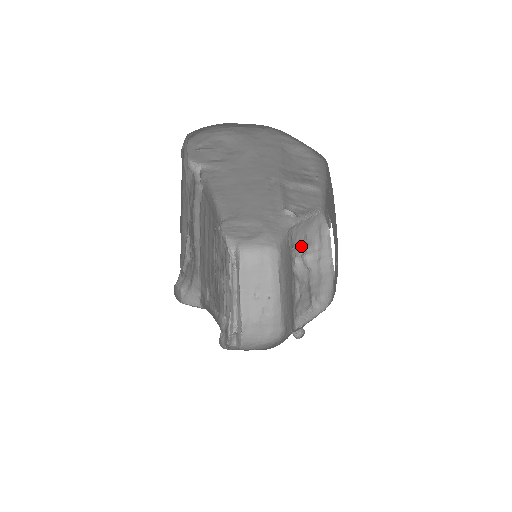
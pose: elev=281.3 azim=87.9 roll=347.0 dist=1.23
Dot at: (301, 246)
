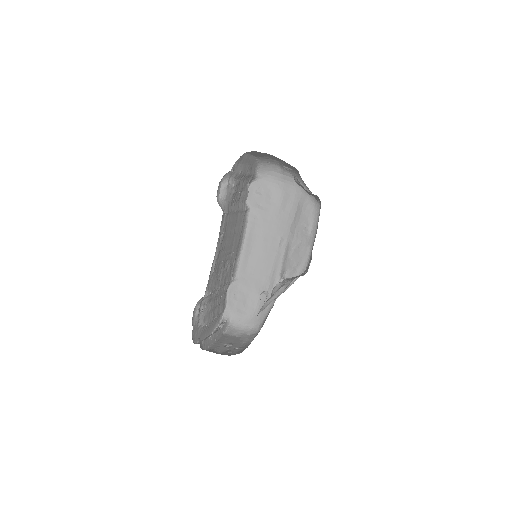
Dot at: occluded
